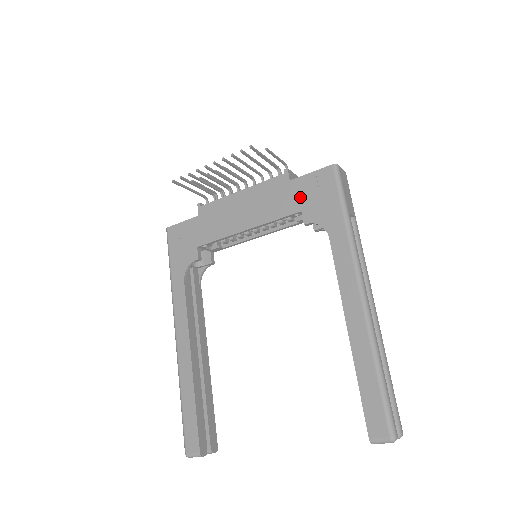
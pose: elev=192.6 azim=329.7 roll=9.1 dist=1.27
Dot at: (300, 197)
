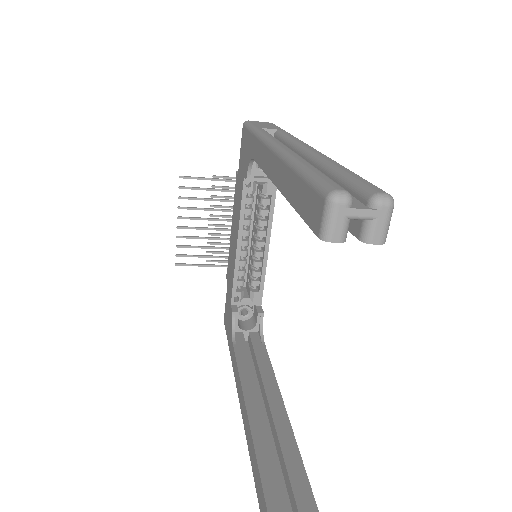
Dot at: (241, 171)
